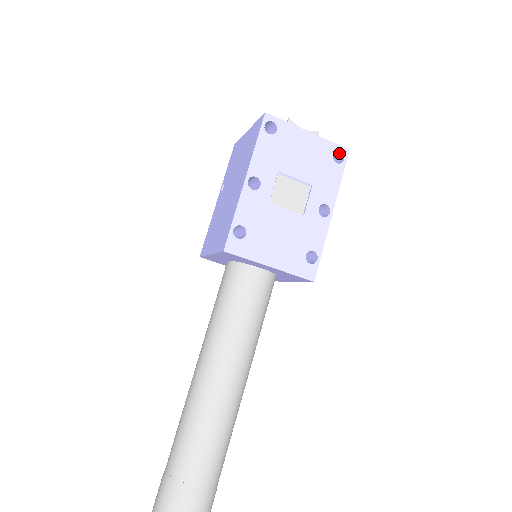
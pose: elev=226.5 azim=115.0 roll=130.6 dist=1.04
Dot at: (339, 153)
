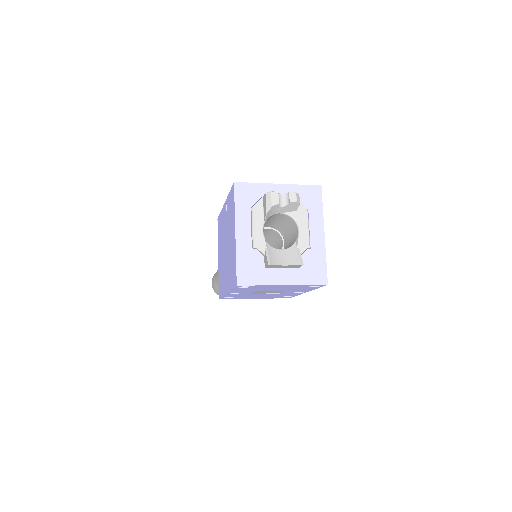
Dot at: (318, 282)
